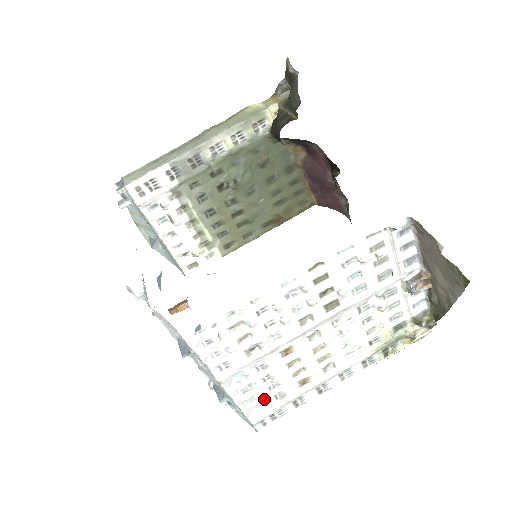
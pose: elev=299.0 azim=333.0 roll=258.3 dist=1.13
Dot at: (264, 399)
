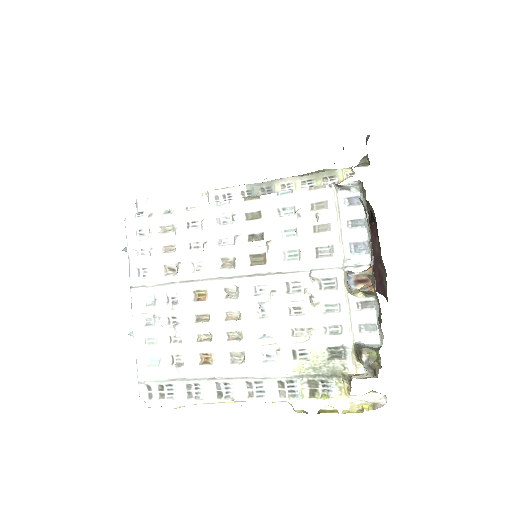
Dot at: (161, 351)
